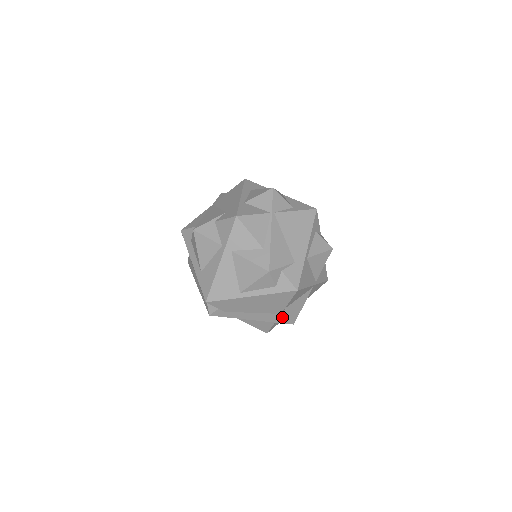
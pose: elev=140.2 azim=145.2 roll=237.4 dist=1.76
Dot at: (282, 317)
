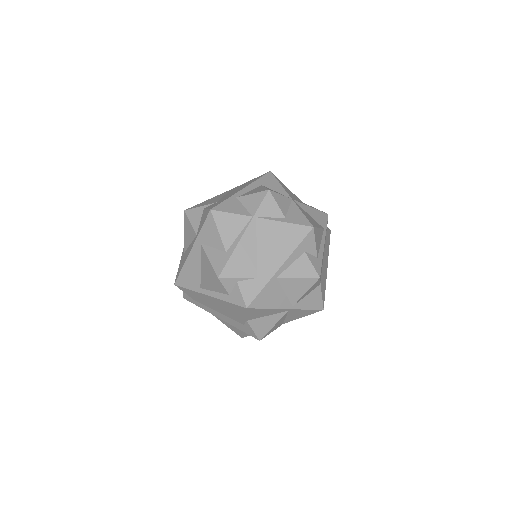
Dot at: (246, 328)
